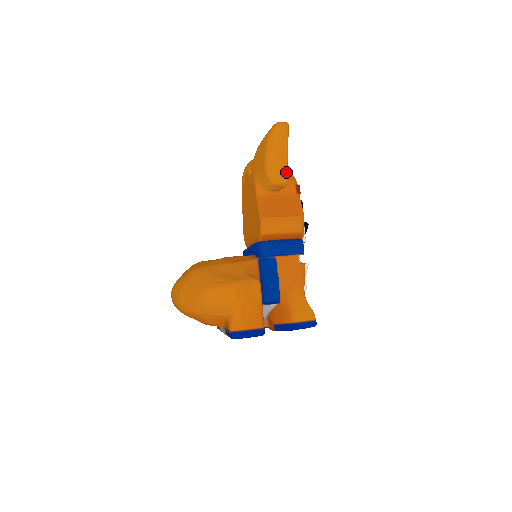
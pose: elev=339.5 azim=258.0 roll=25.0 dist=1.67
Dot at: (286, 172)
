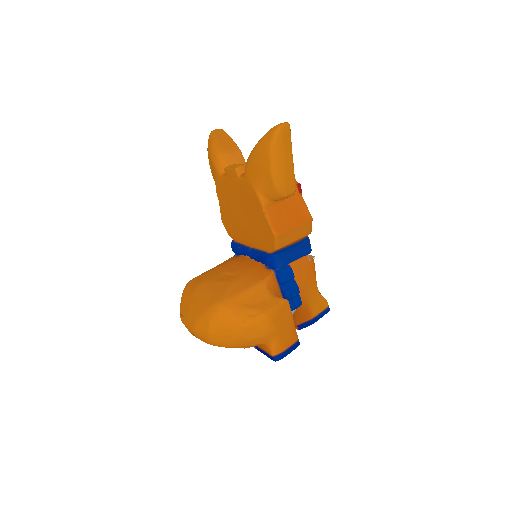
Dot at: (294, 181)
